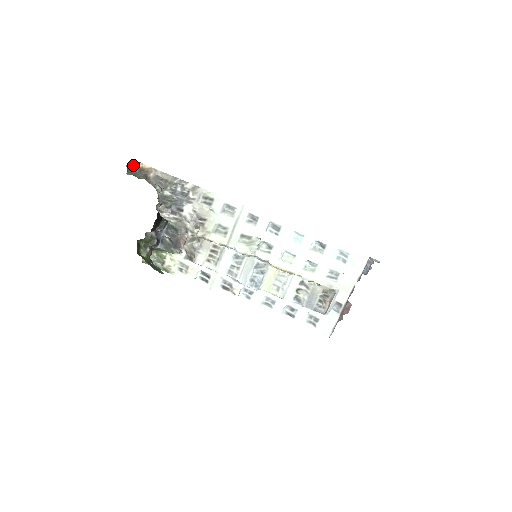
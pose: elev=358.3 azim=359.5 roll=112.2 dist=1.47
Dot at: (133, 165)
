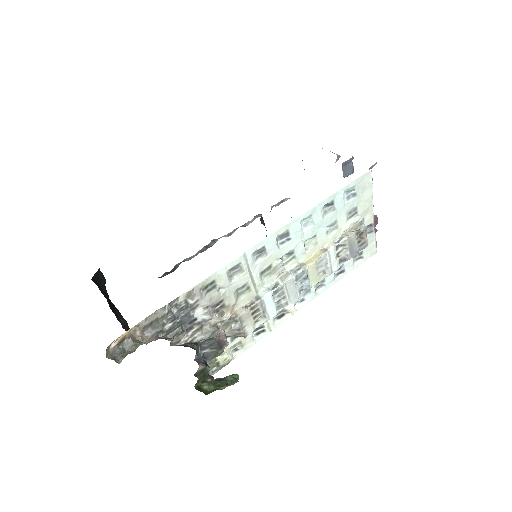
Dot at: (110, 348)
